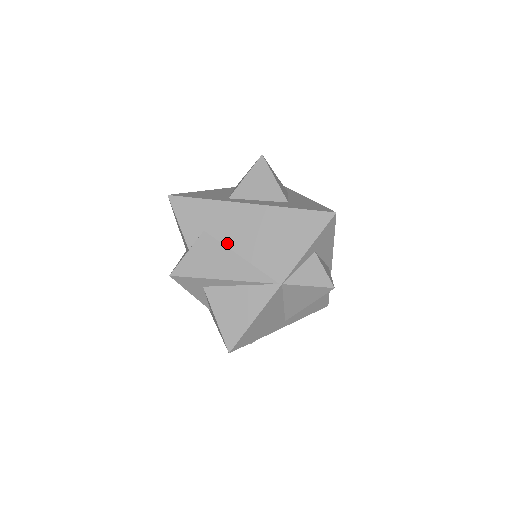
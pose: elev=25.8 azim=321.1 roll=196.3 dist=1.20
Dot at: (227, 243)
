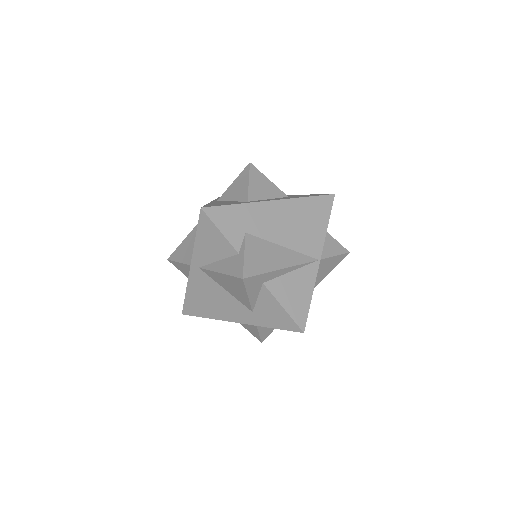
Dot at: (269, 238)
